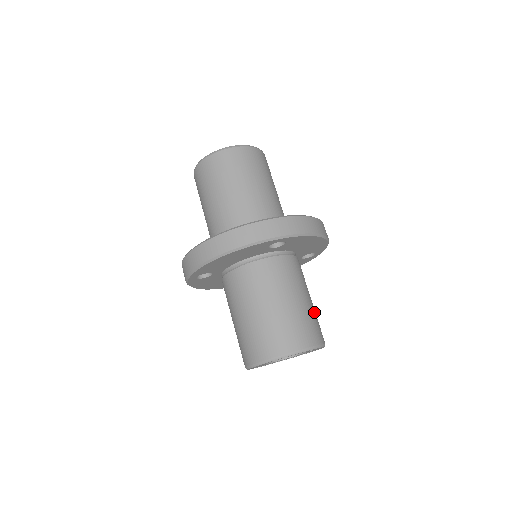
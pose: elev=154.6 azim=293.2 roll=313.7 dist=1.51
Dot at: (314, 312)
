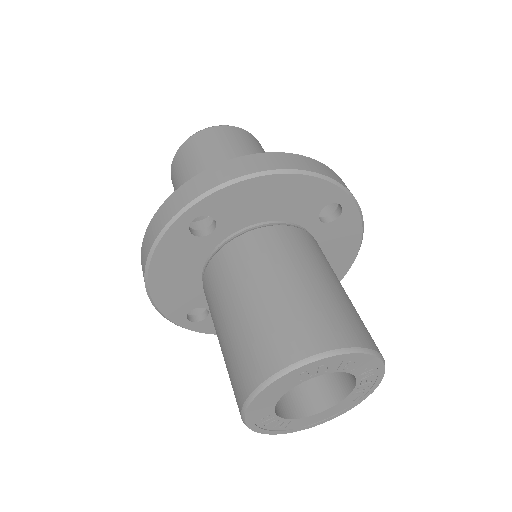
Dot at: occluded
